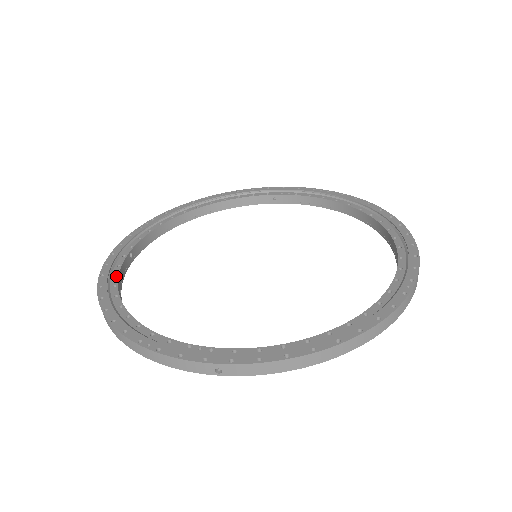
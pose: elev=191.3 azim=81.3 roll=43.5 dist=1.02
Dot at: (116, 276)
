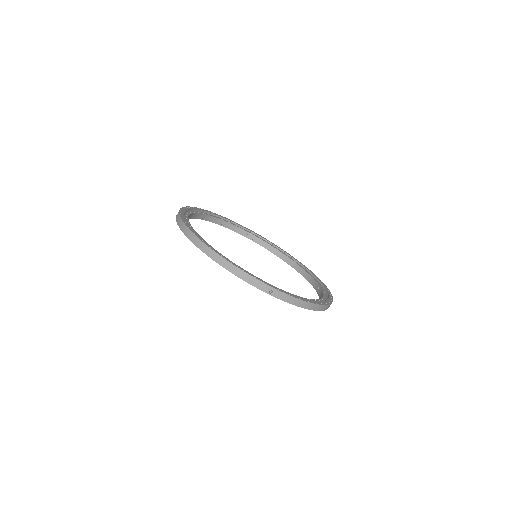
Dot at: (191, 227)
